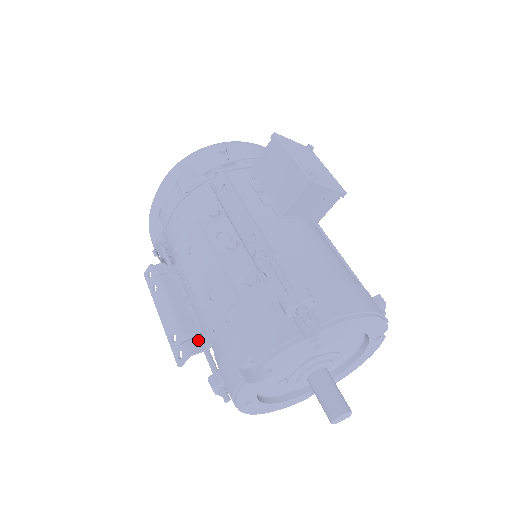
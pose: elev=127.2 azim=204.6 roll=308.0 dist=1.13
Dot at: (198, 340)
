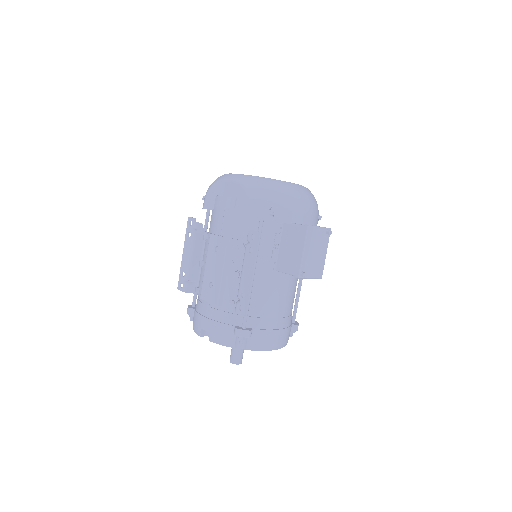
Dot at: (194, 286)
